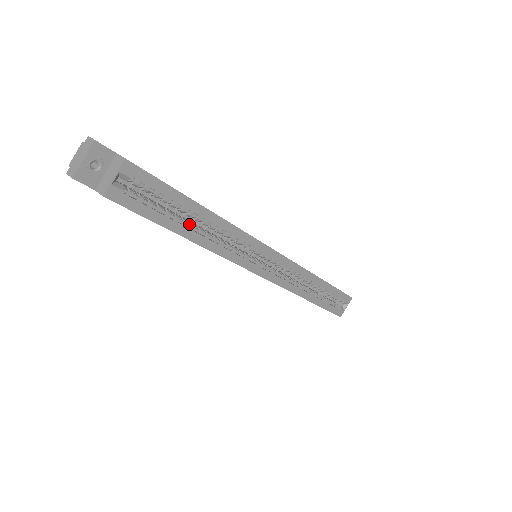
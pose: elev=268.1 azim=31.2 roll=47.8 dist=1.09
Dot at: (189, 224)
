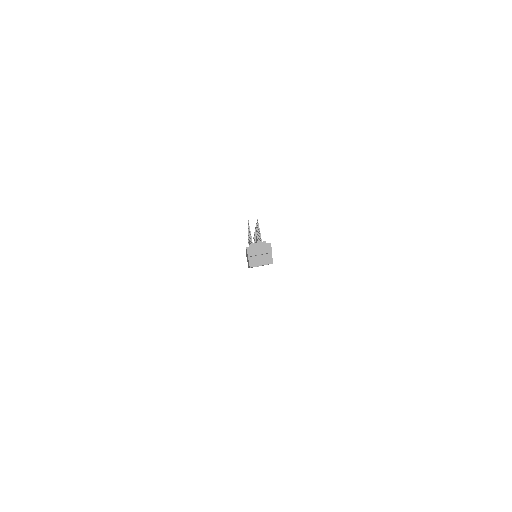
Dot at: occluded
